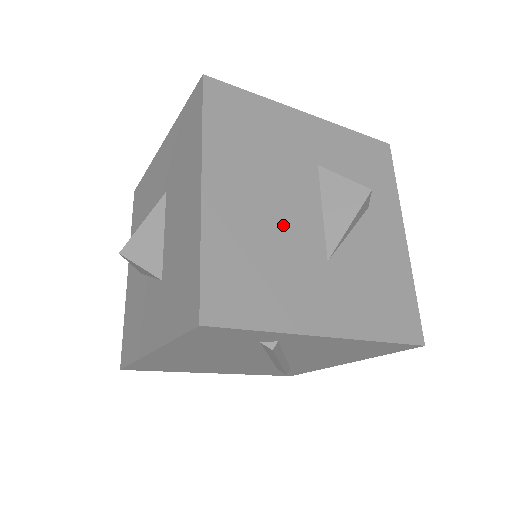
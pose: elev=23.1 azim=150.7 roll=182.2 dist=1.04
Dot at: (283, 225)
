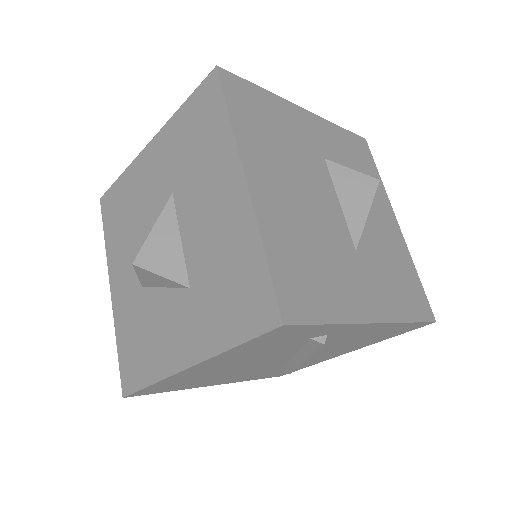
Dot at: (316, 218)
